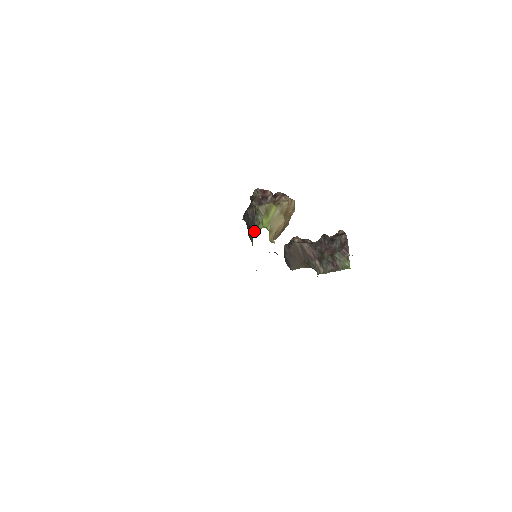
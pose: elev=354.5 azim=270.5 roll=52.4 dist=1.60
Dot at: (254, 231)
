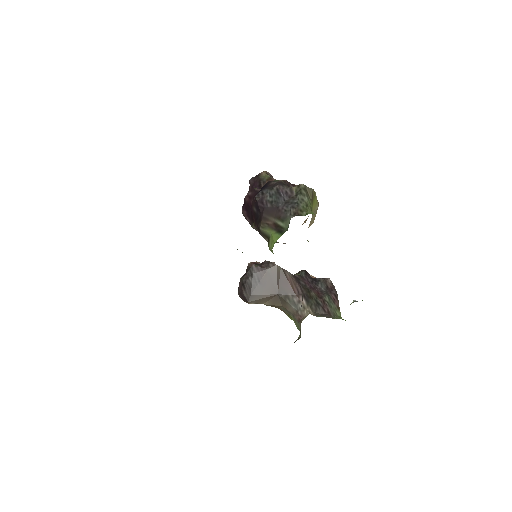
Dot at: (298, 214)
